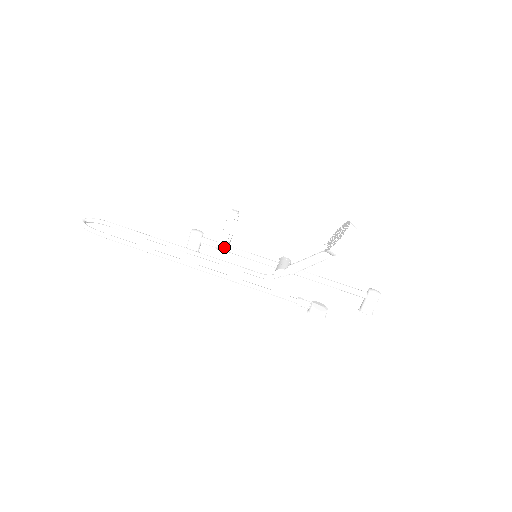
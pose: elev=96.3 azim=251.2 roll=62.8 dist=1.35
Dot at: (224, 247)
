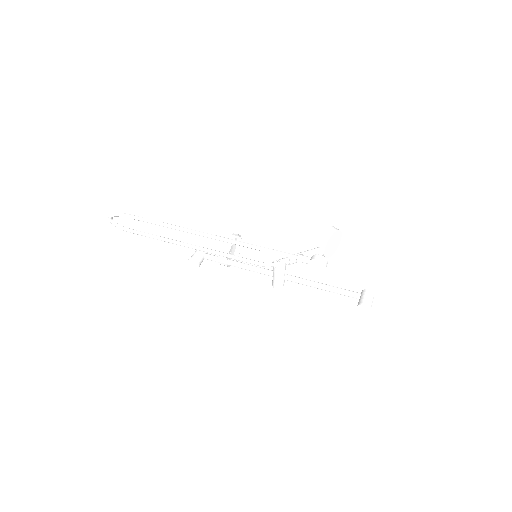
Dot at: (227, 252)
